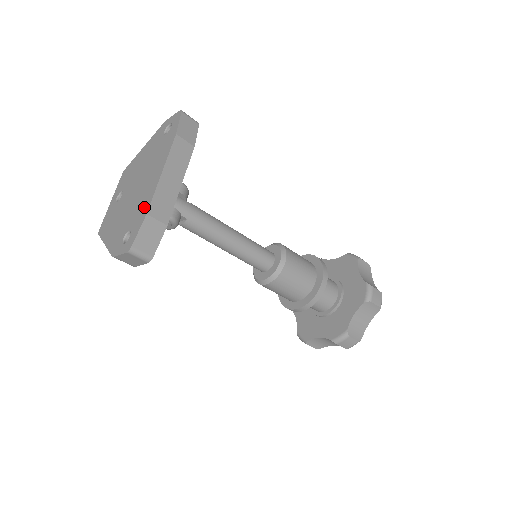
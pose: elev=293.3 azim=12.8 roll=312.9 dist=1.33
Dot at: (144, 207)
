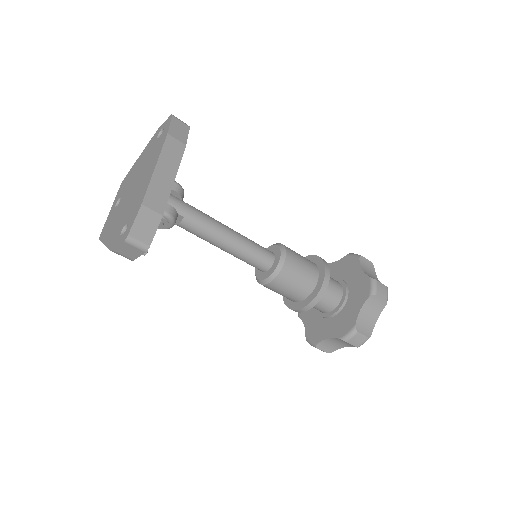
Dot at: (139, 200)
